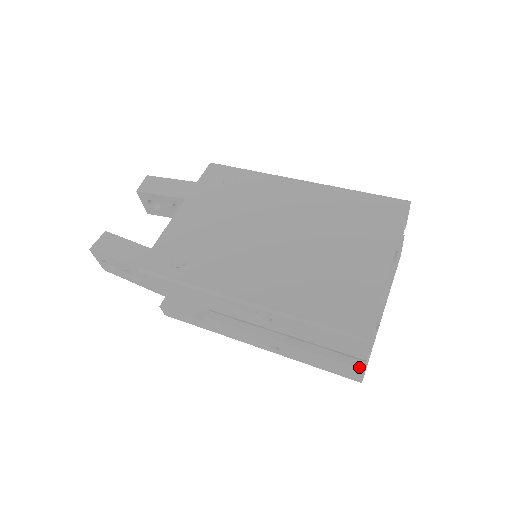
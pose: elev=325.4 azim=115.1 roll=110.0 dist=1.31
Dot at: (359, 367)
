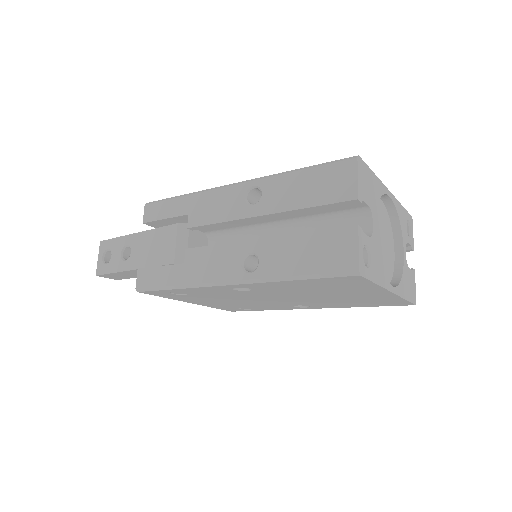
Dot at: (353, 226)
